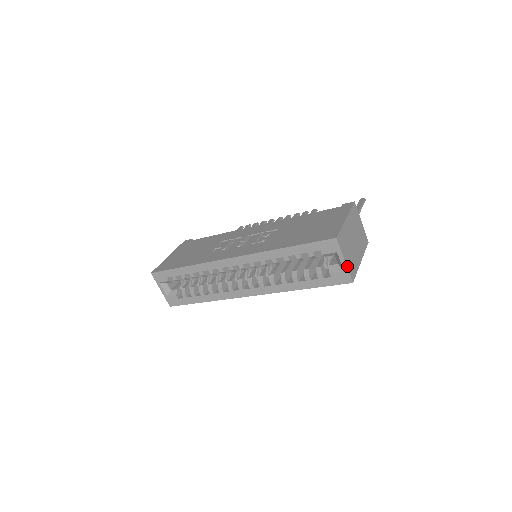
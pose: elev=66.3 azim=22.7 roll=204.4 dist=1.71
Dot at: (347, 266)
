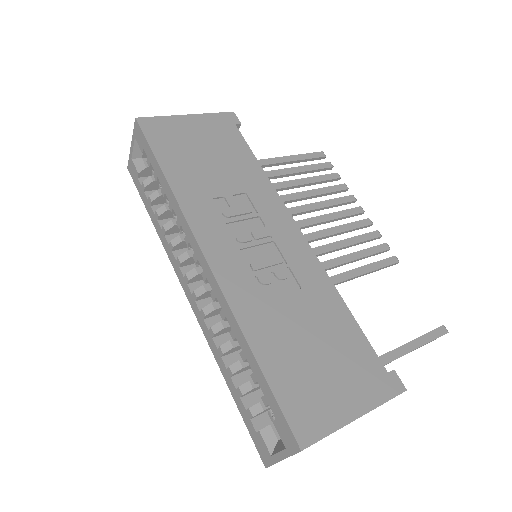
Dot at: (279, 461)
